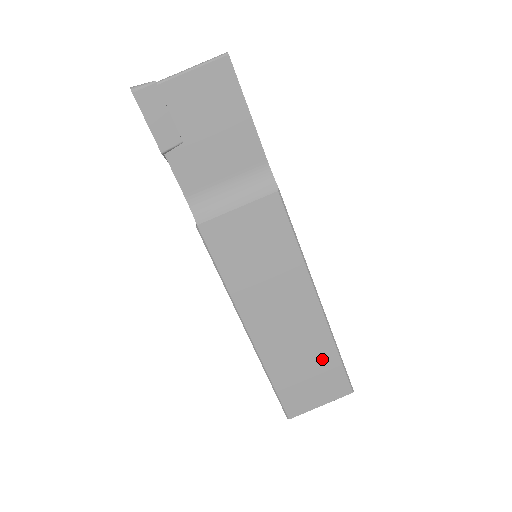
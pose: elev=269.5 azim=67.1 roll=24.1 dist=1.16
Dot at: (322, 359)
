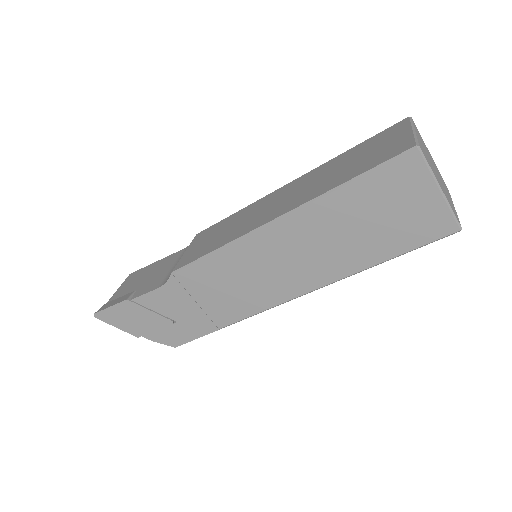
Dot at: (346, 158)
